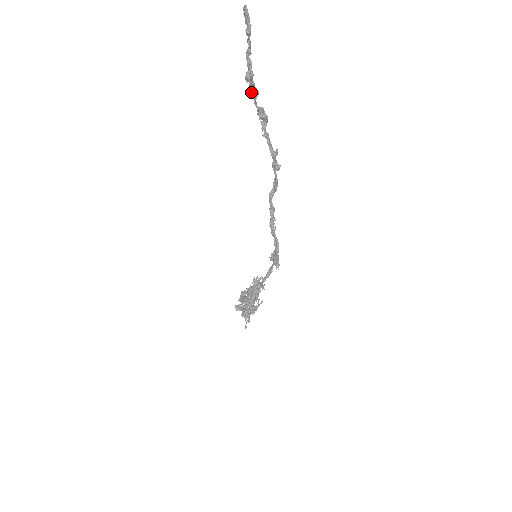
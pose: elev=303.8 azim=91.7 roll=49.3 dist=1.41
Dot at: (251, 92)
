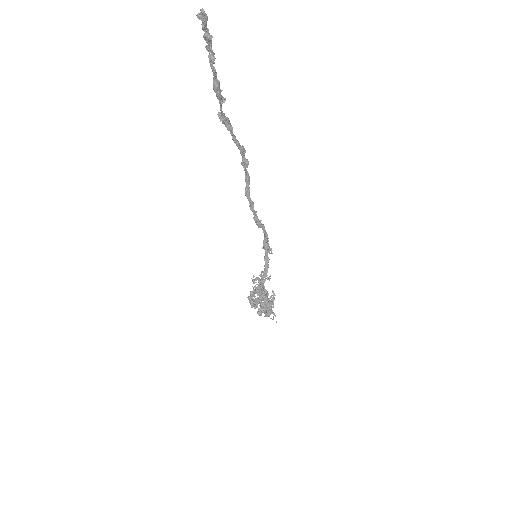
Dot at: occluded
